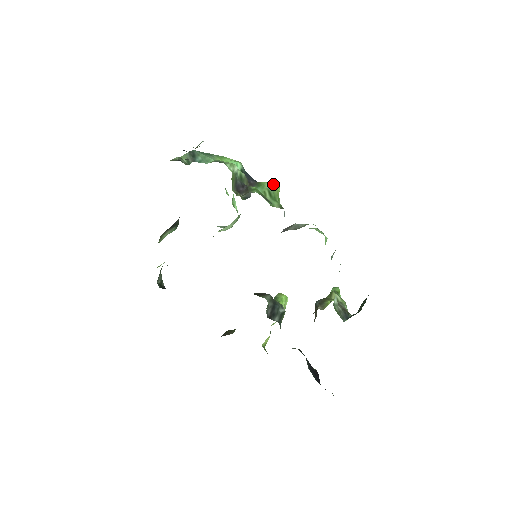
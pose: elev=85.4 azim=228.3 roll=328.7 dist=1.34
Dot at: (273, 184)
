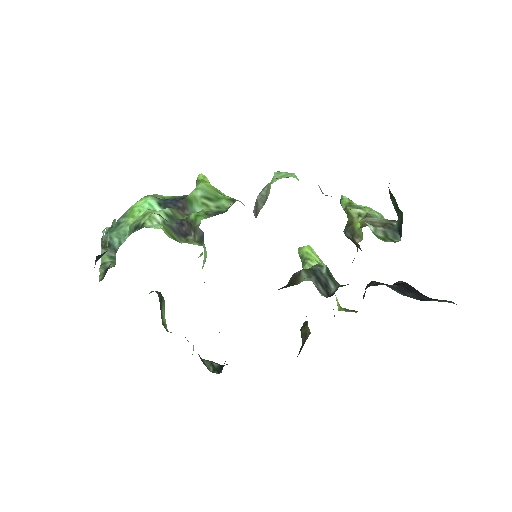
Dot at: (199, 185)
